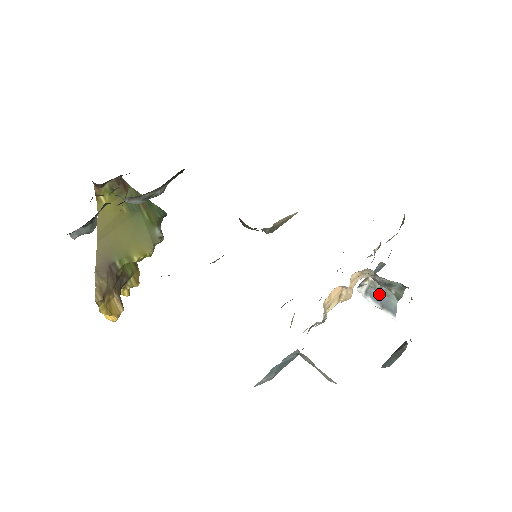
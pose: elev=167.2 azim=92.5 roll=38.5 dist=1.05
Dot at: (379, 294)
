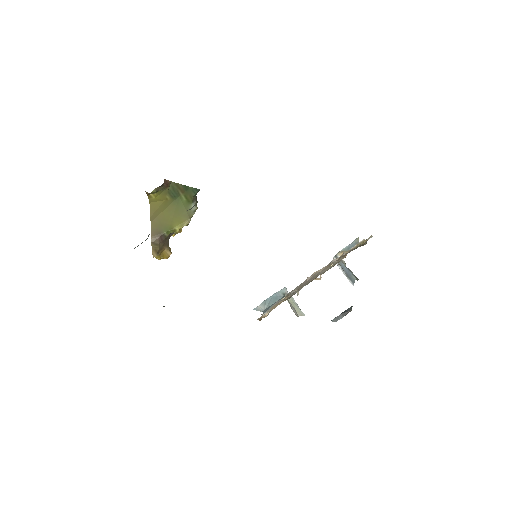
Dot at: (346, 268)
